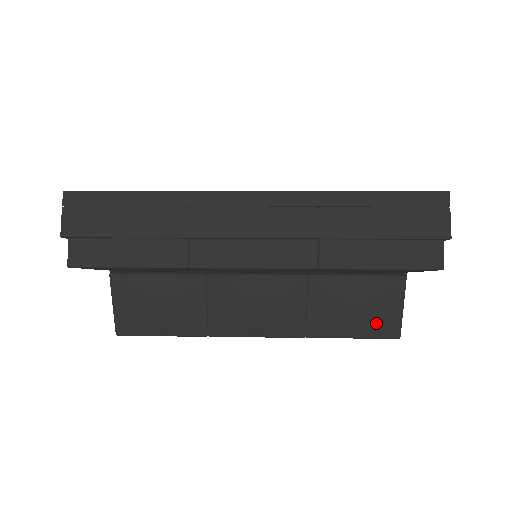
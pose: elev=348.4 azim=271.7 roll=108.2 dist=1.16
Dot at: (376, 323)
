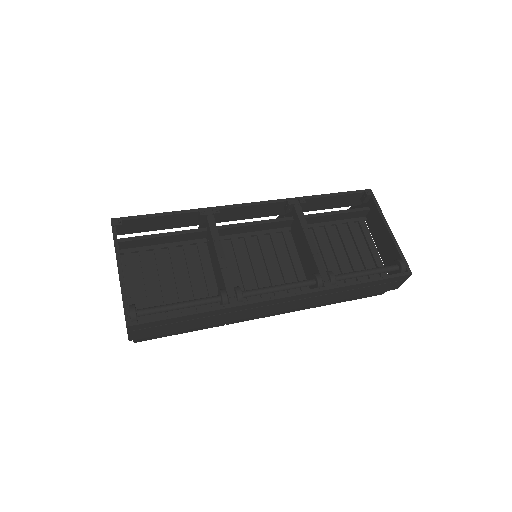
Dot at: occluded
